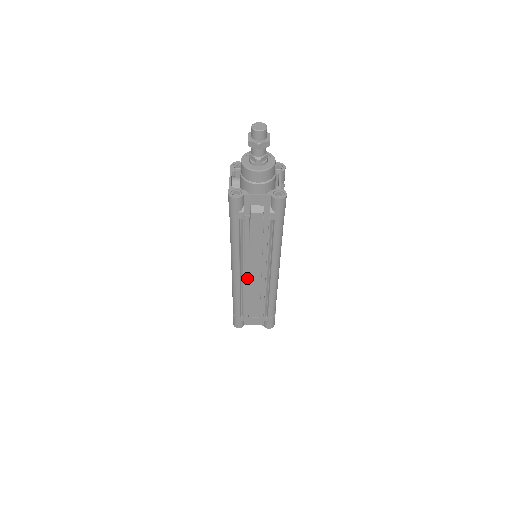
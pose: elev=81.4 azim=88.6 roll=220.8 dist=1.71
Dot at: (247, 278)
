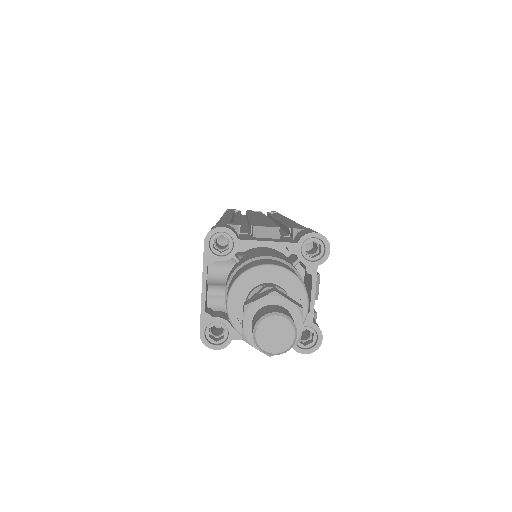
Dot at: occluded
